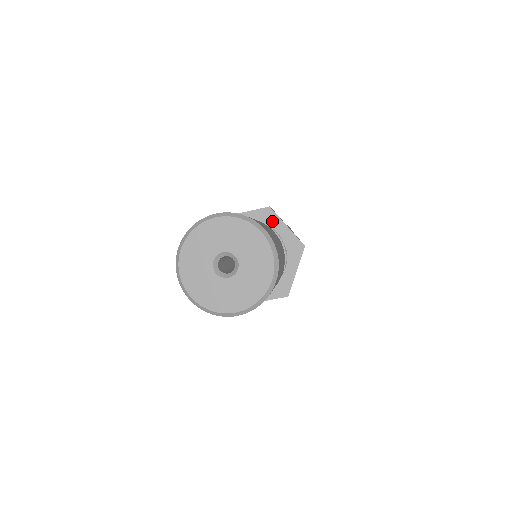
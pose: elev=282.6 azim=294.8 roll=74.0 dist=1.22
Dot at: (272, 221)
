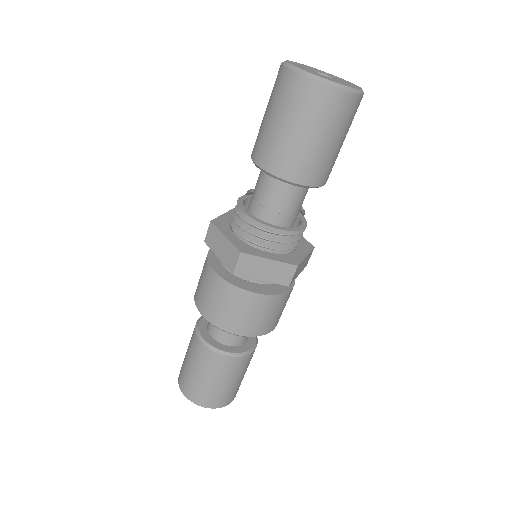
Dot at: occluded
